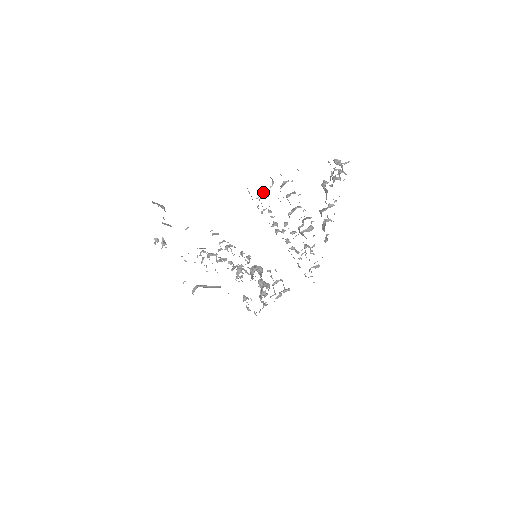
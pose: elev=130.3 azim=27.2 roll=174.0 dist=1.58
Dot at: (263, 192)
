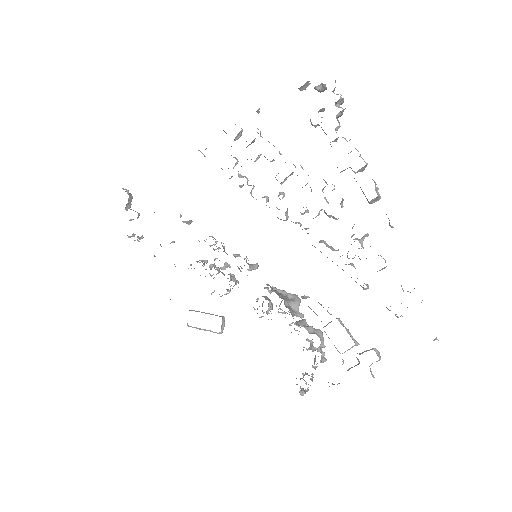
Dot at: occluded
